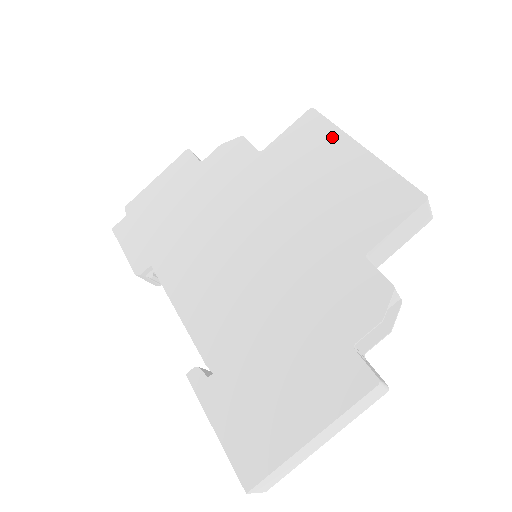
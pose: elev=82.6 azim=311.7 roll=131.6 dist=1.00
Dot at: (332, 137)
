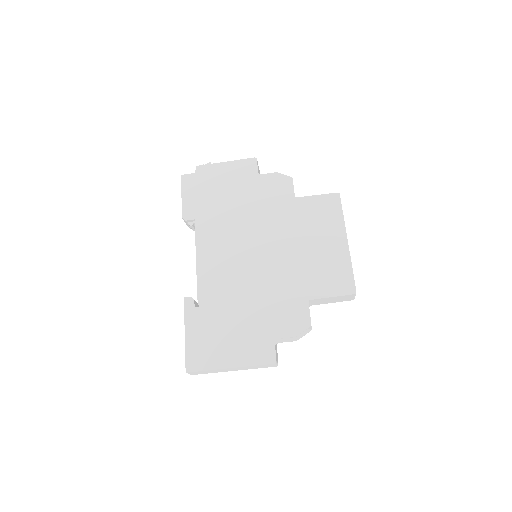
Dot at: (337, 221)
